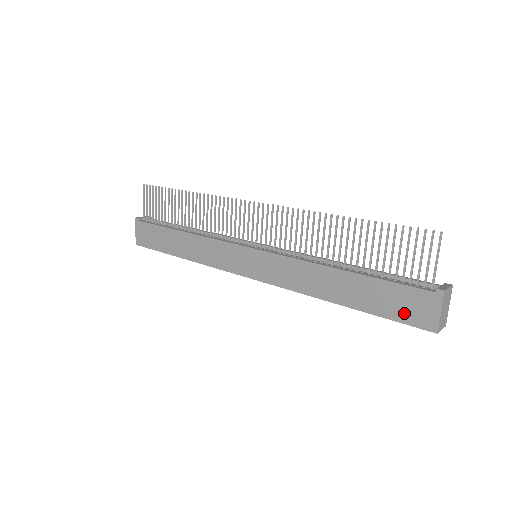
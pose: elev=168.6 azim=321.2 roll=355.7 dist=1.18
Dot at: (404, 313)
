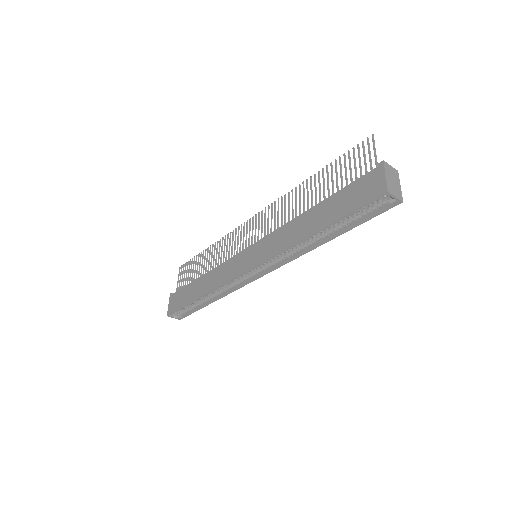
Dot at: (361, 198)
